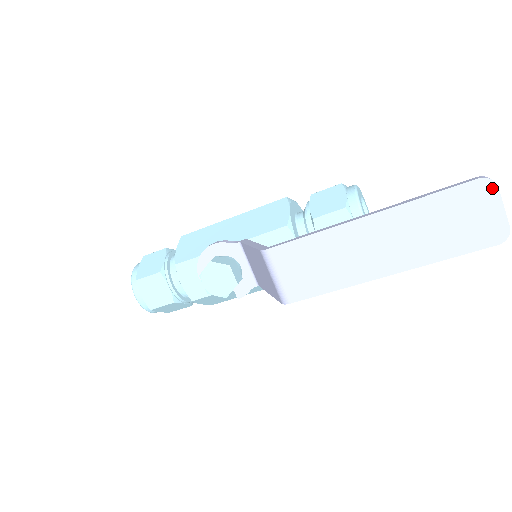
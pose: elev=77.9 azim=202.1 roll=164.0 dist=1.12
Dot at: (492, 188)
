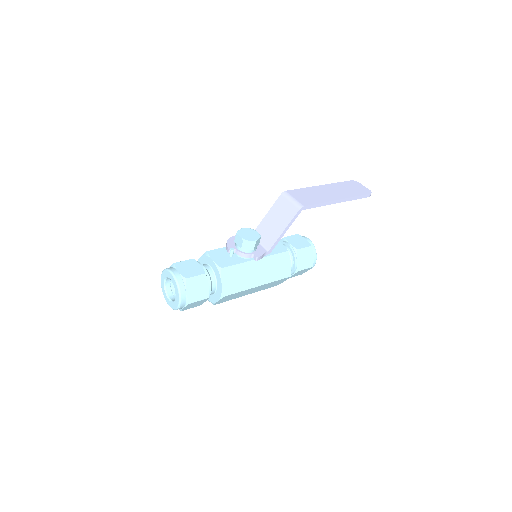
Dot at: (357, 182)
